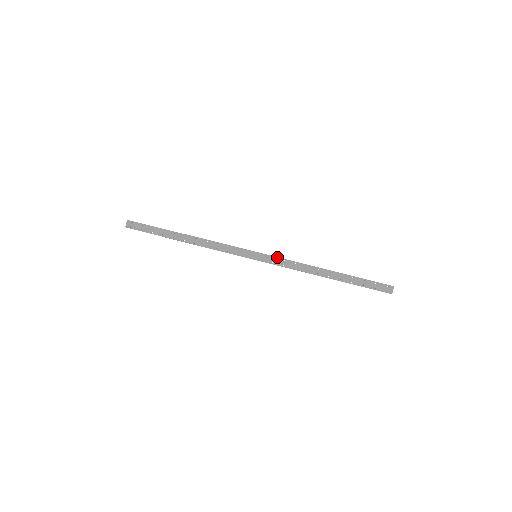
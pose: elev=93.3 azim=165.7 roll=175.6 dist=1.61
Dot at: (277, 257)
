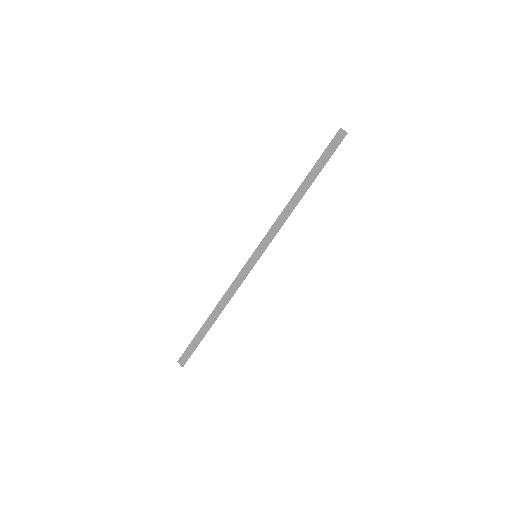
Dot at: (265, 236)
